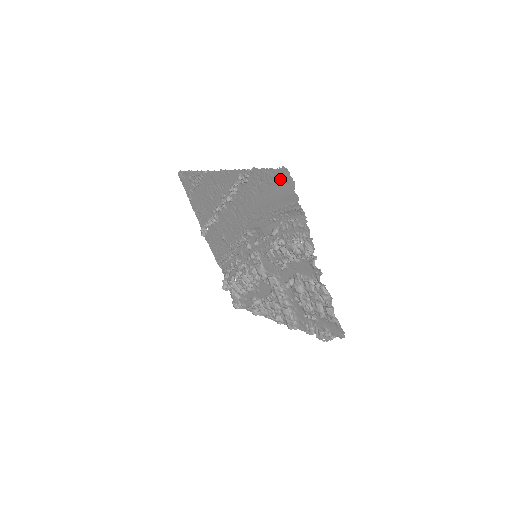
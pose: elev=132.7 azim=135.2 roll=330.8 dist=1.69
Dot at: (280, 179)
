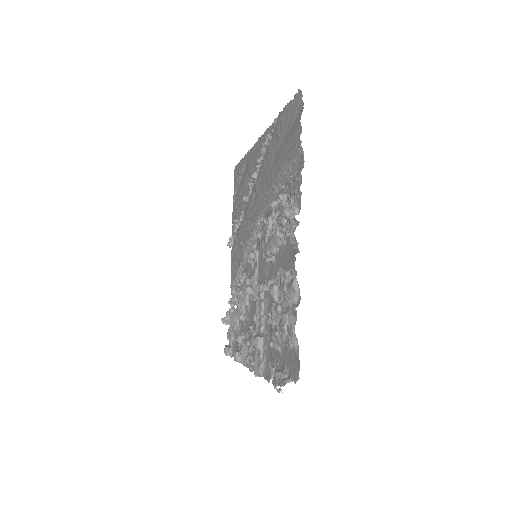
Dot at: (294, 112)
